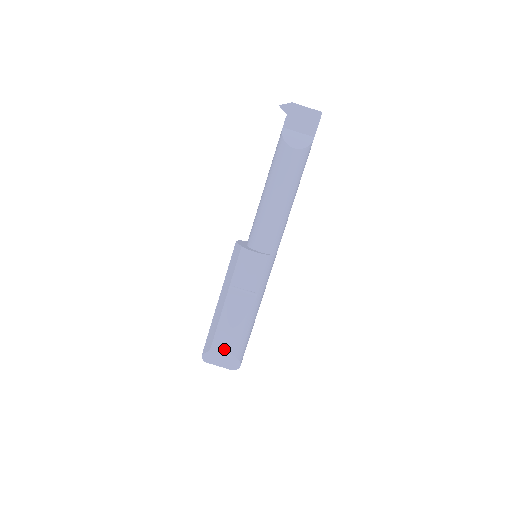
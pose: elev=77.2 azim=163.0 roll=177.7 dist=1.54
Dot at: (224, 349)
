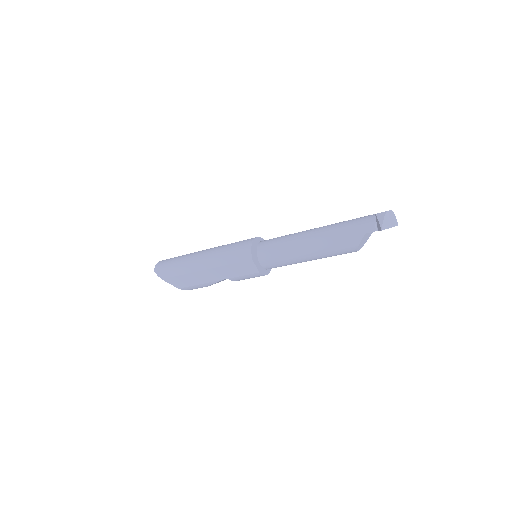
Dot at: occluded
